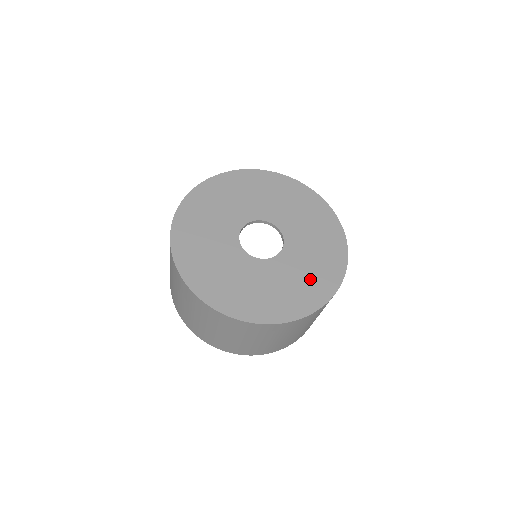
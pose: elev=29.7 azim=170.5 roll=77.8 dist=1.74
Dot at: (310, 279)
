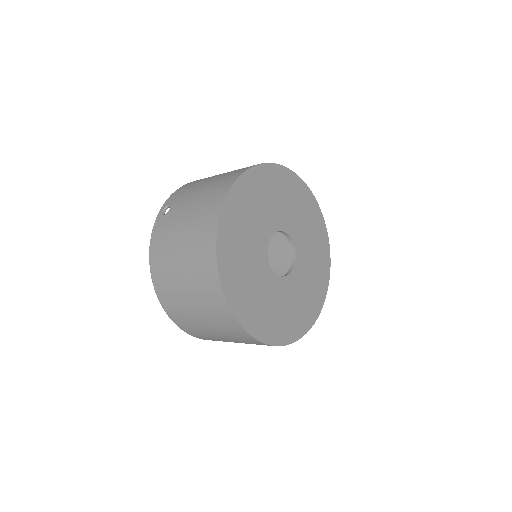
Dot at: (314, 283)
